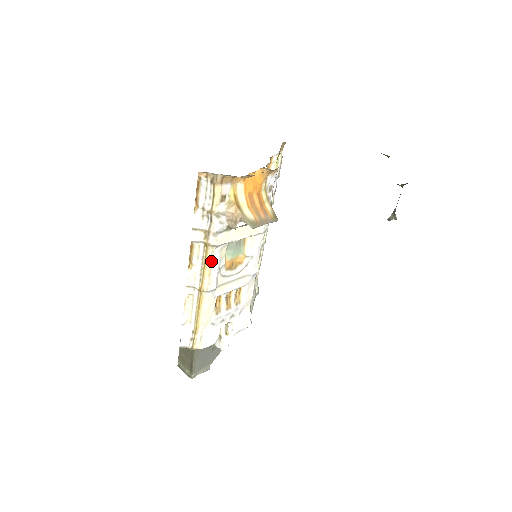
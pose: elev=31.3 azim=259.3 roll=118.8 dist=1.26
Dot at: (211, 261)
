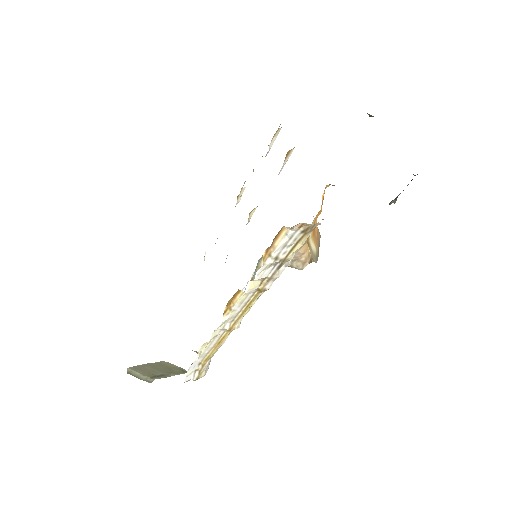
Dot at: occluded
